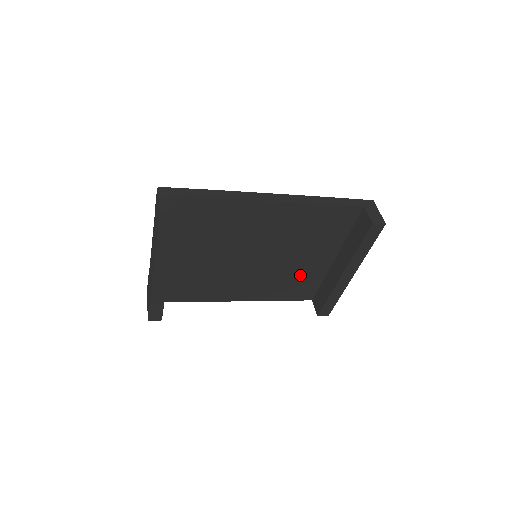
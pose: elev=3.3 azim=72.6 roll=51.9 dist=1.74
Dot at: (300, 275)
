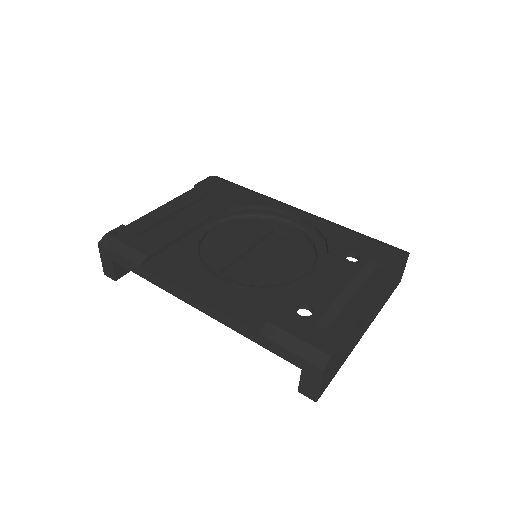
Dot at: occluded
